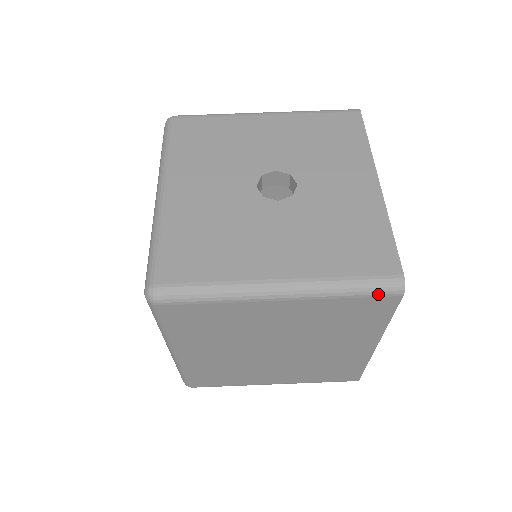
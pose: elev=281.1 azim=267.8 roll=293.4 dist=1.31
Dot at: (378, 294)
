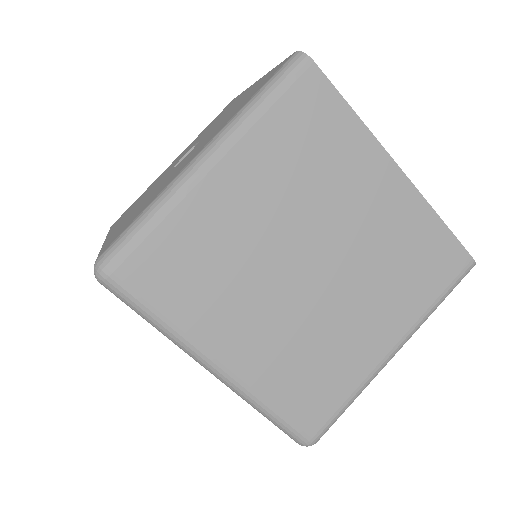
Dot at: (290, 80)
